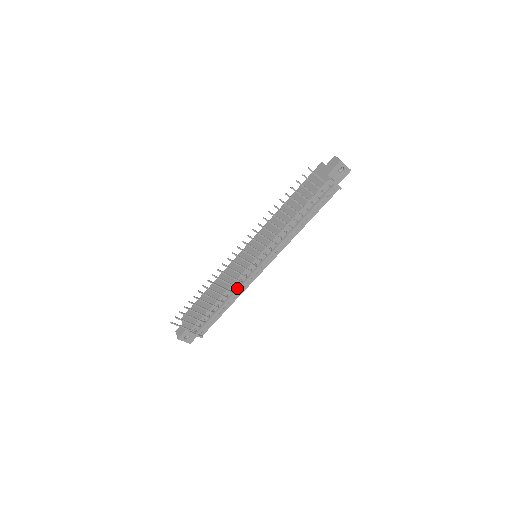
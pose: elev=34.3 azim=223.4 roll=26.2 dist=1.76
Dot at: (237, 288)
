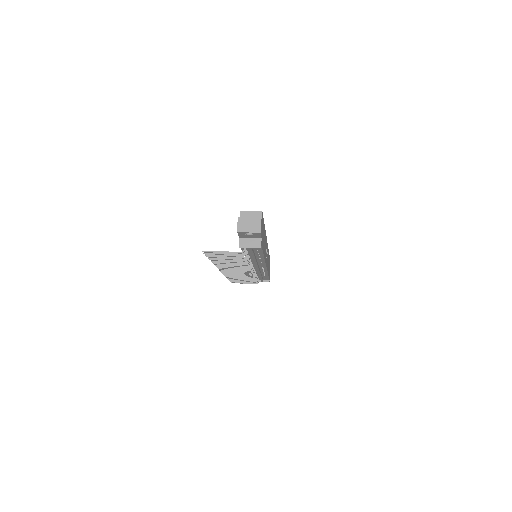
Dot at: (258, 273)
